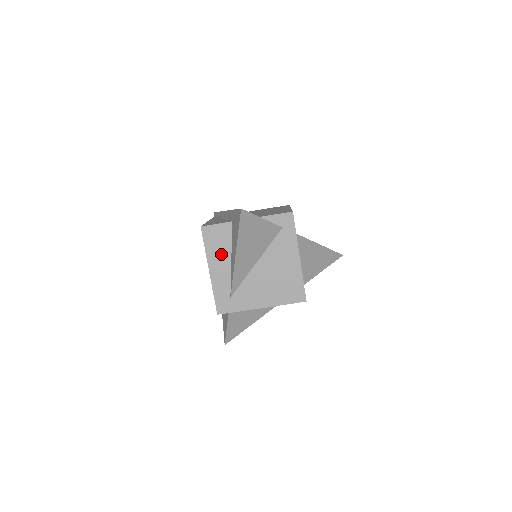
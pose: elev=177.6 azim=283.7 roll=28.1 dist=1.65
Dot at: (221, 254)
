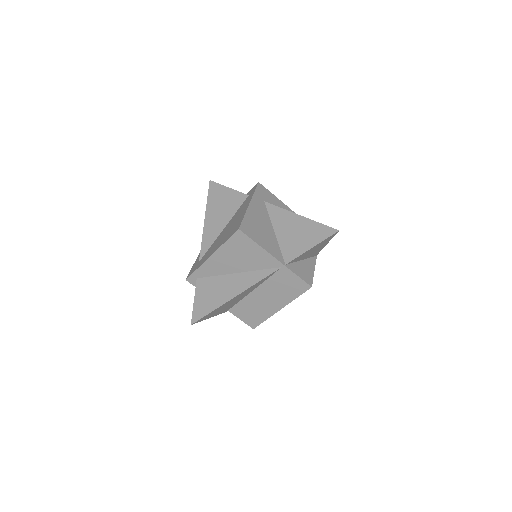
Dot at: occluded
